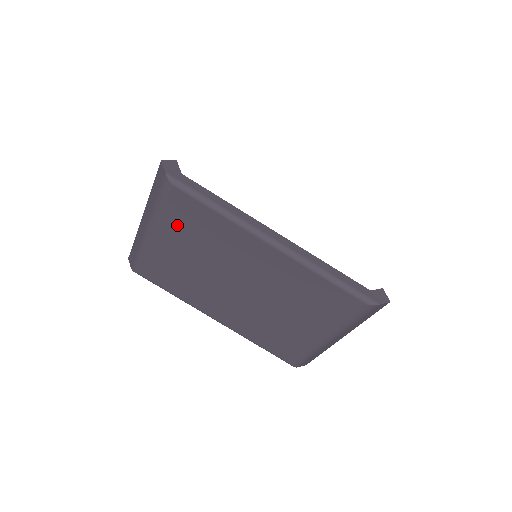
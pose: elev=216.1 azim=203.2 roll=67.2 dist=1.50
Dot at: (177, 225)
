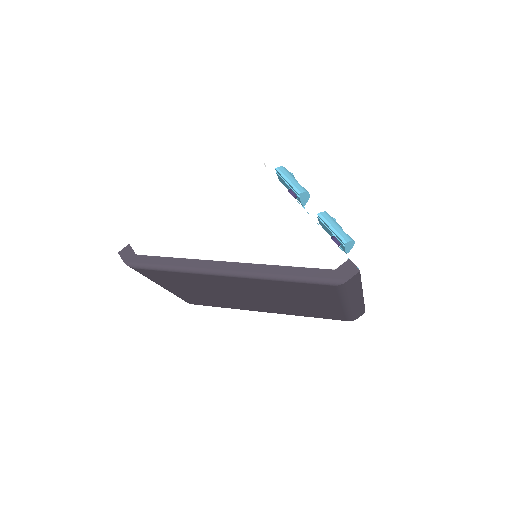
Dot at: (169, 282)
